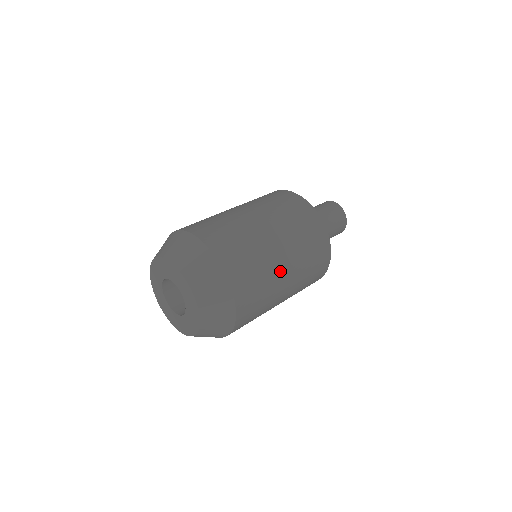
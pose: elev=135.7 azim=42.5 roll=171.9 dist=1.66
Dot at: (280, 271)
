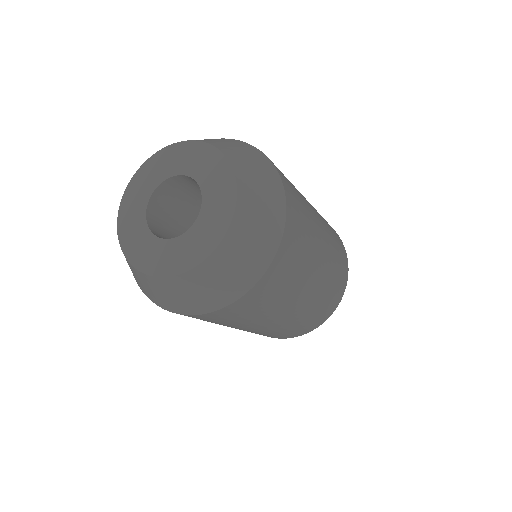
Dot at: (253, 326)
